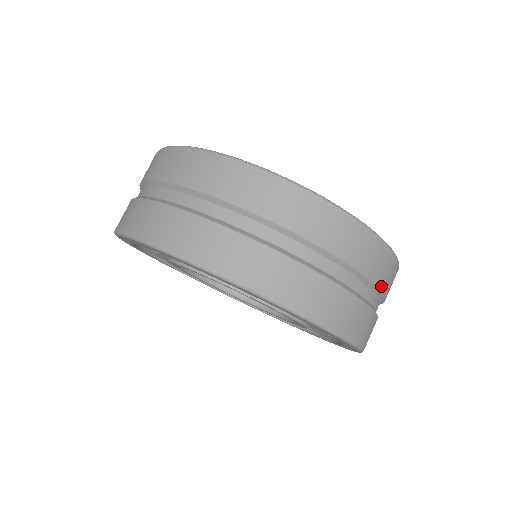
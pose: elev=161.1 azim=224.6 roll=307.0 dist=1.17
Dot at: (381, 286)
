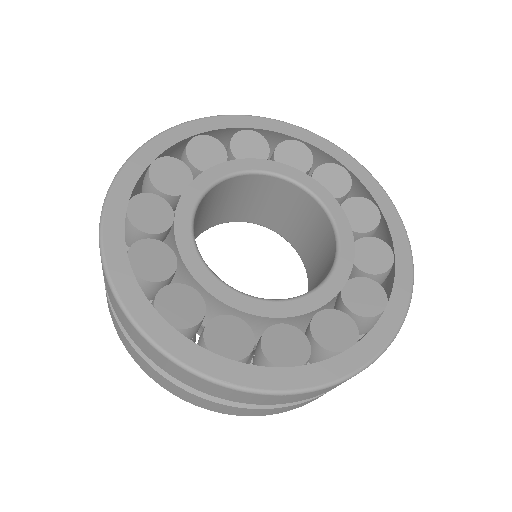
Dot at: (266, 403)
